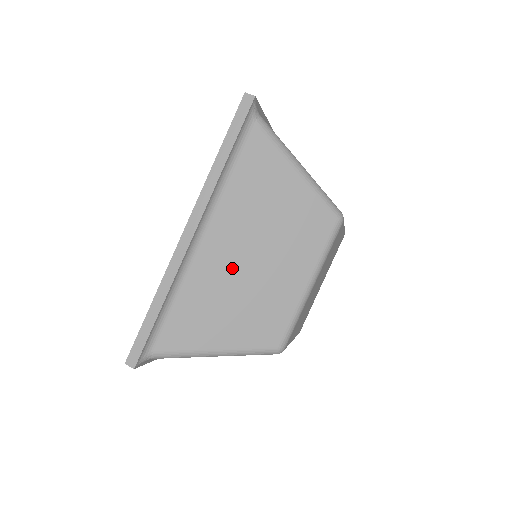
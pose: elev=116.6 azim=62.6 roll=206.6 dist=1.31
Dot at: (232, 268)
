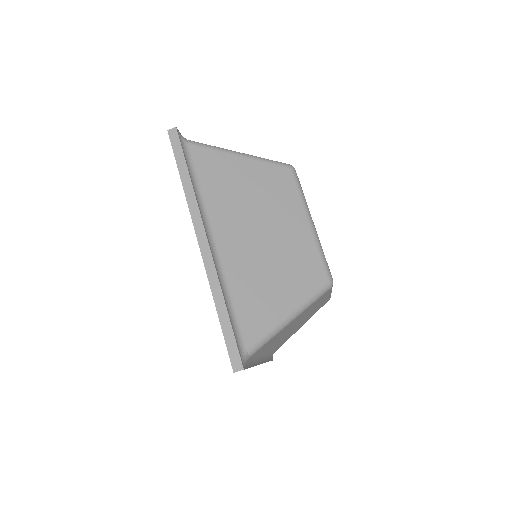
Dot at: (251, 247)
